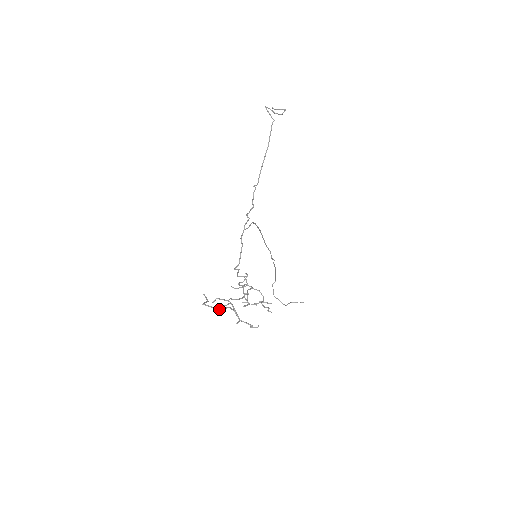
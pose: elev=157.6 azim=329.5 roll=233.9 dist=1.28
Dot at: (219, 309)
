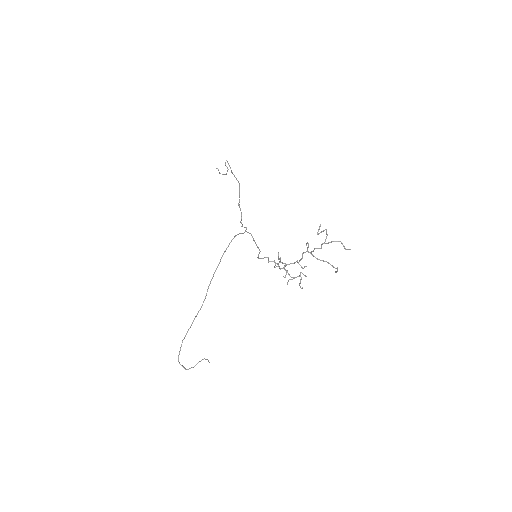
Dot at: occluded
